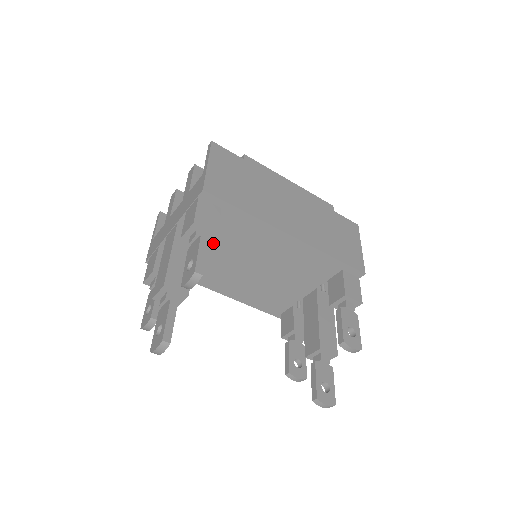
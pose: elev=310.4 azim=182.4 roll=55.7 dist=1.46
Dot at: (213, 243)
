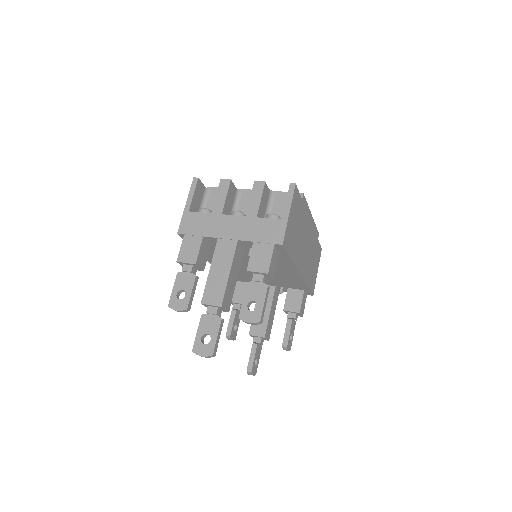
Dot at: (245, 253)
